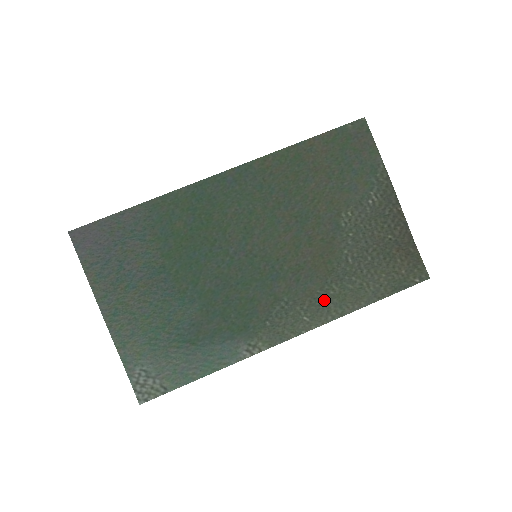
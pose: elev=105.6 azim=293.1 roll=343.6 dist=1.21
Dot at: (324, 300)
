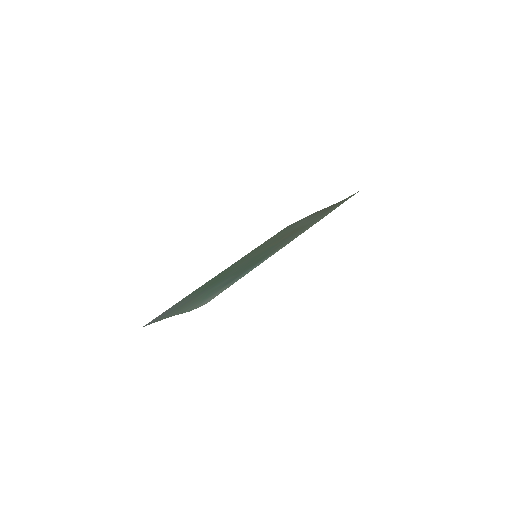
Dot at: occluded
